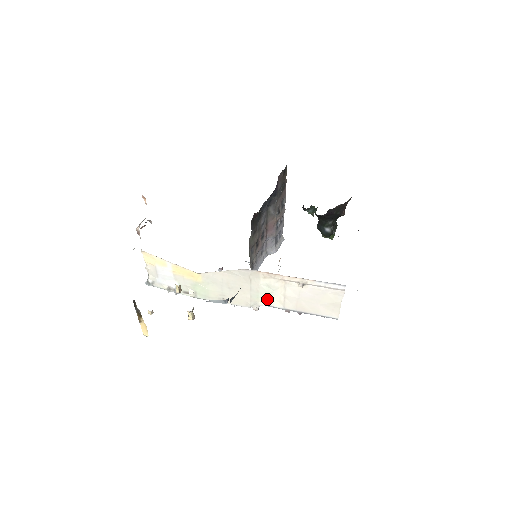
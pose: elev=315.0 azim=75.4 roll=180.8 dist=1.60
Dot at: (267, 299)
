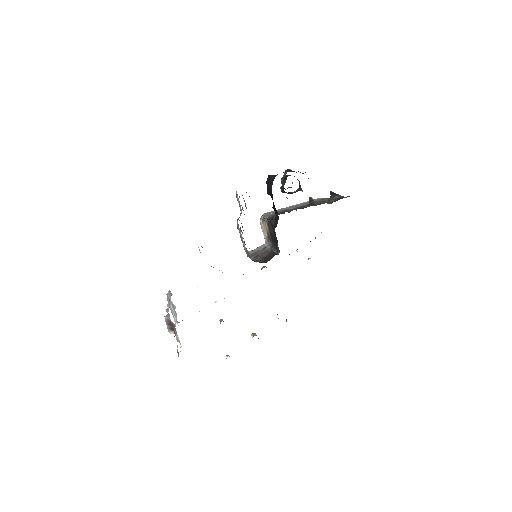
Dot at: occluded
